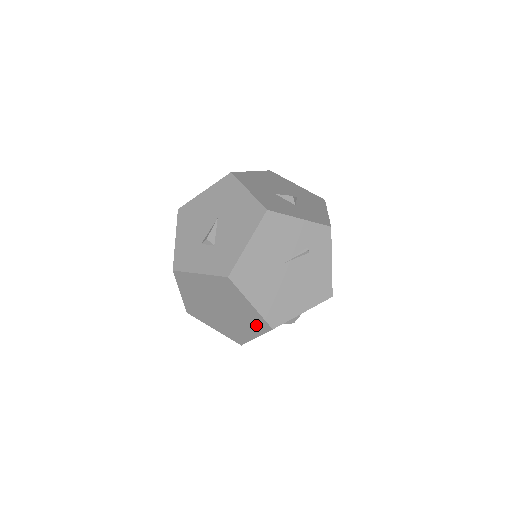
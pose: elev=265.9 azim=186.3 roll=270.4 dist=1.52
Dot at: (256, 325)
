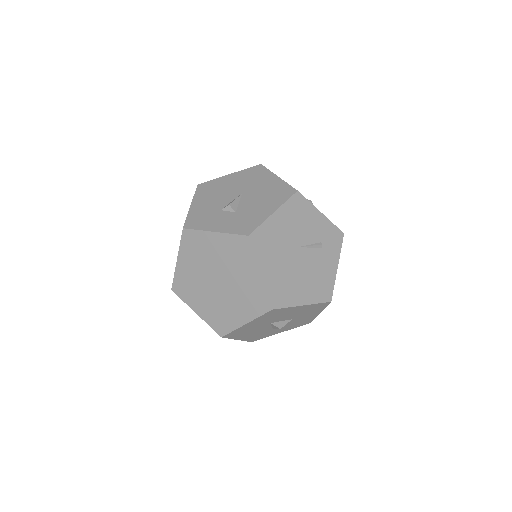
Dot at: (254, 304)
